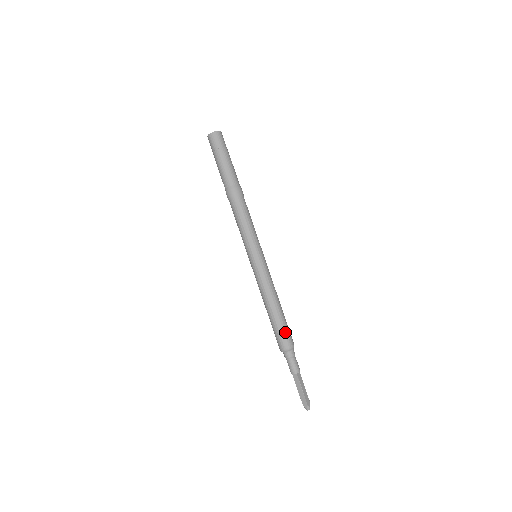
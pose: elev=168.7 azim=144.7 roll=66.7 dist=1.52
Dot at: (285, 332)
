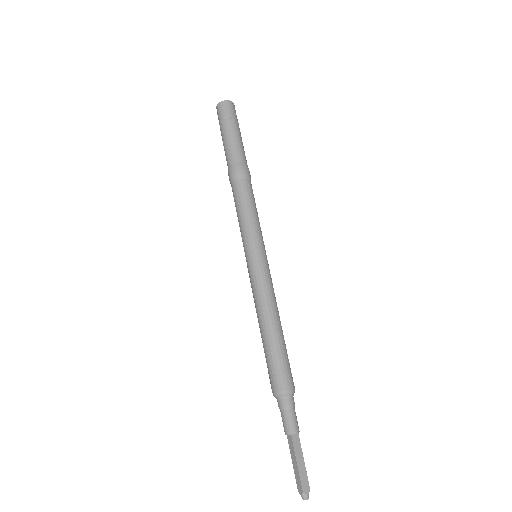
Dot at: (279, 367)
